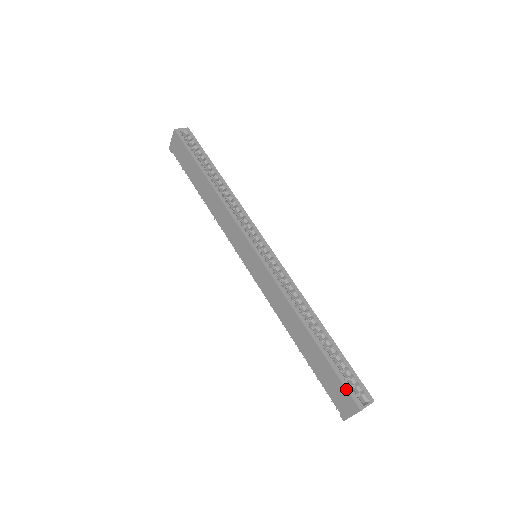
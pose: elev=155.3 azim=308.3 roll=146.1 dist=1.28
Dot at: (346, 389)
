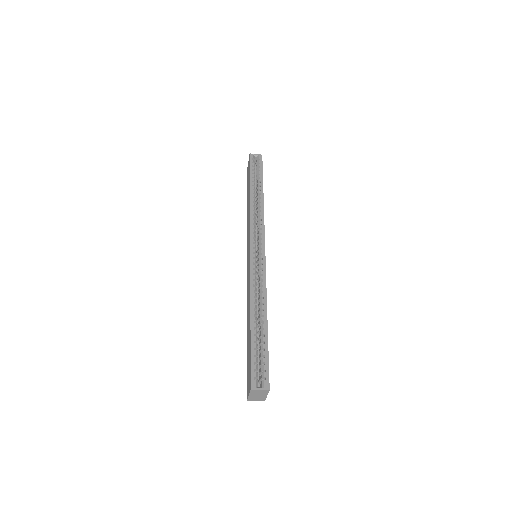
Dot at: (250, 369)
